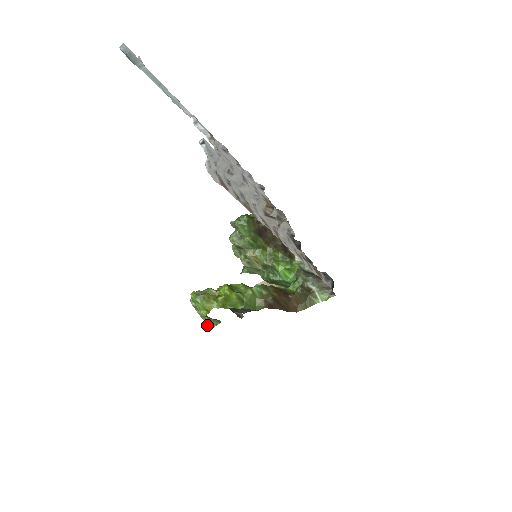
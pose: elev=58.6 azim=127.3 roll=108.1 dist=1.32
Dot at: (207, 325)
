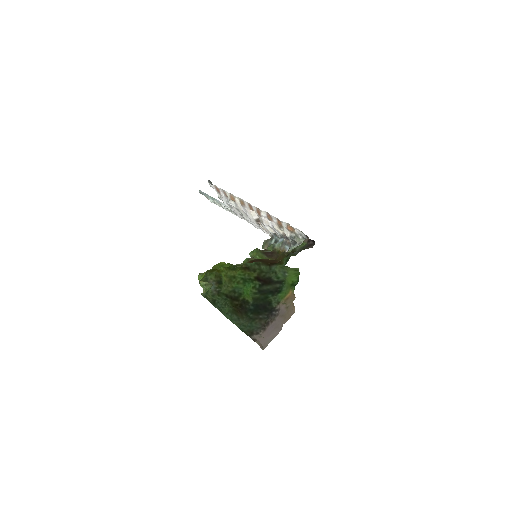
Dot at: occluded
